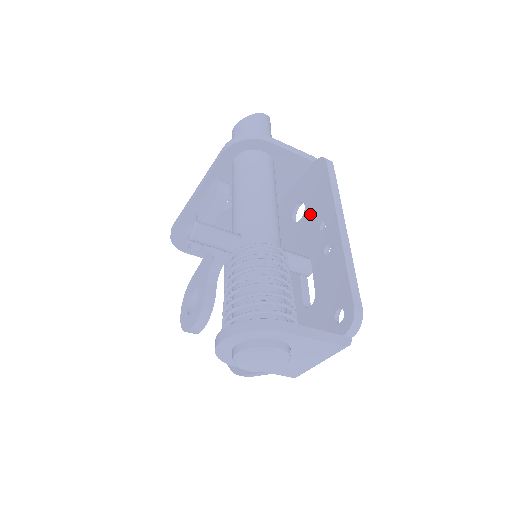
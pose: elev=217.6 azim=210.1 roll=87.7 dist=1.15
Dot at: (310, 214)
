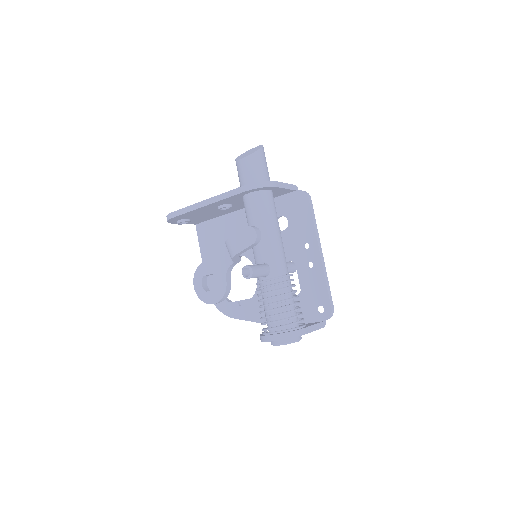
Dot at: (294, 232)
